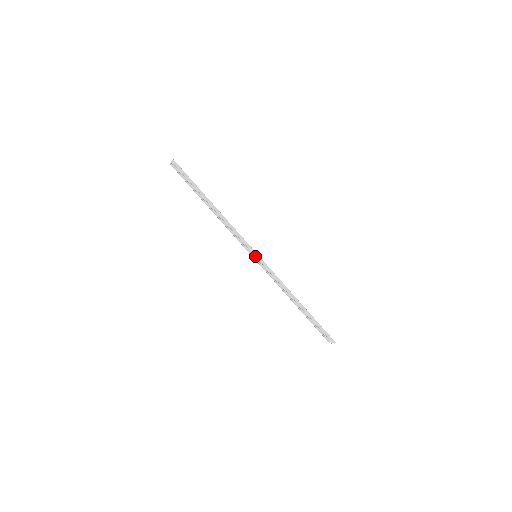
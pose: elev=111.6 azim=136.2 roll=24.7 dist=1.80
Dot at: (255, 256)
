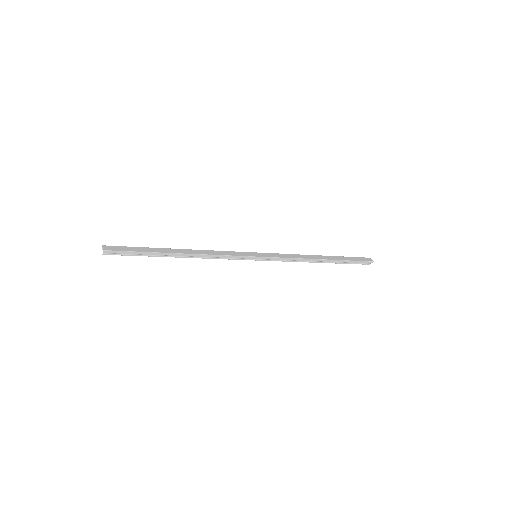
Dot at: (255, 259)
